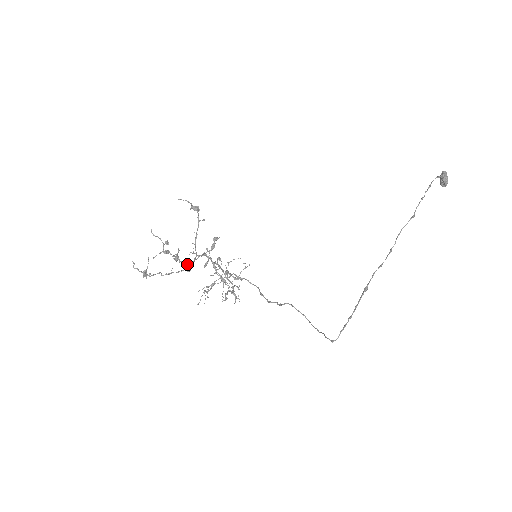
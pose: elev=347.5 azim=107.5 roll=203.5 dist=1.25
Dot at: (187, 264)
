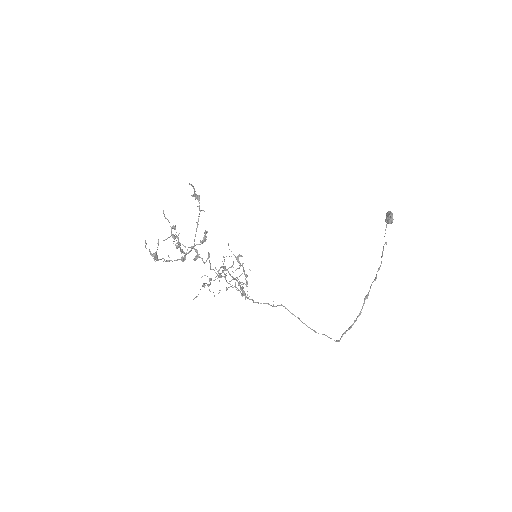
Dot at: (184, 253)
